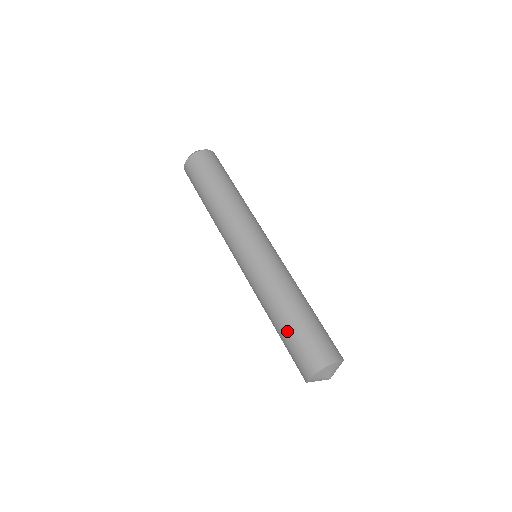
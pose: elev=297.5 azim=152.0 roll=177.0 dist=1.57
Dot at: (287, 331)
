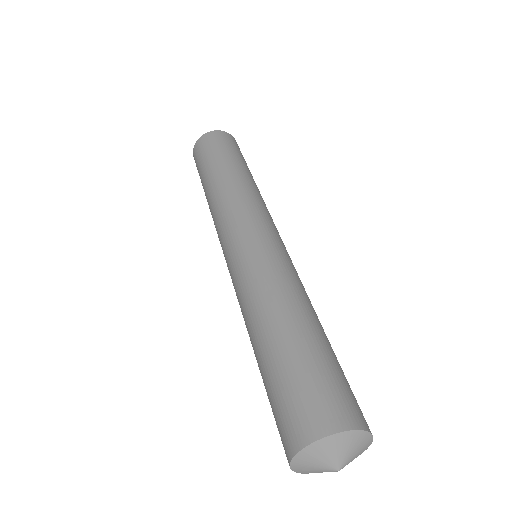
Dot at: (264, 369)
